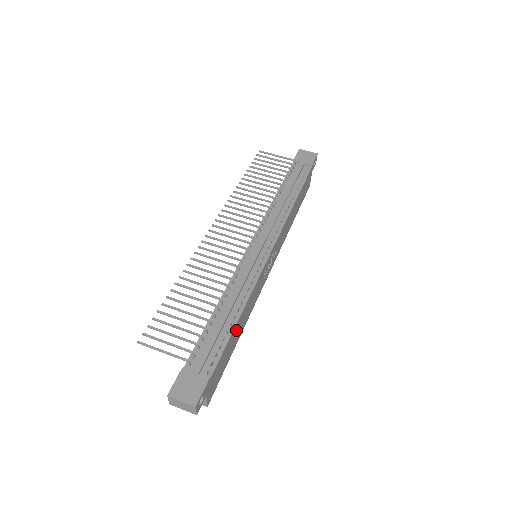
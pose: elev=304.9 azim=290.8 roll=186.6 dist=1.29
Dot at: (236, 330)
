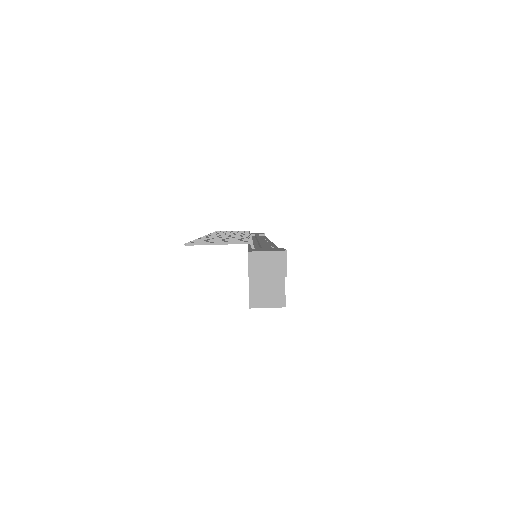
Dot at: occluded
